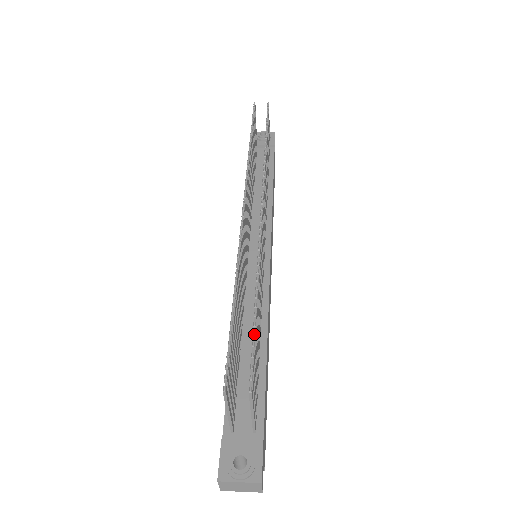
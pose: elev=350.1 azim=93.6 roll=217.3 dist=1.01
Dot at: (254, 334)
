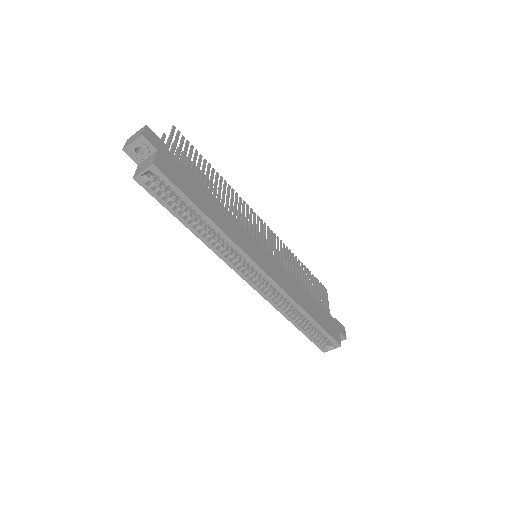
Dot at: occluded
